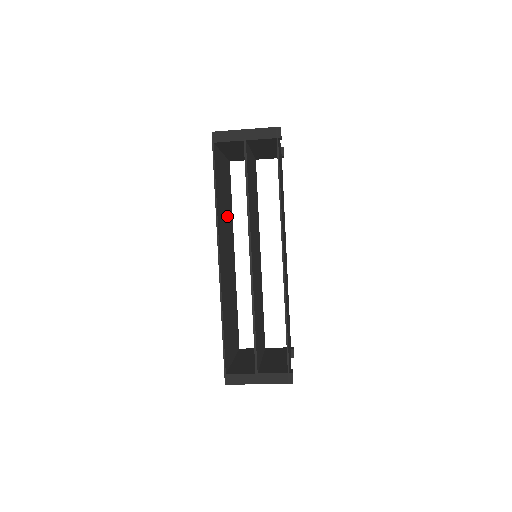
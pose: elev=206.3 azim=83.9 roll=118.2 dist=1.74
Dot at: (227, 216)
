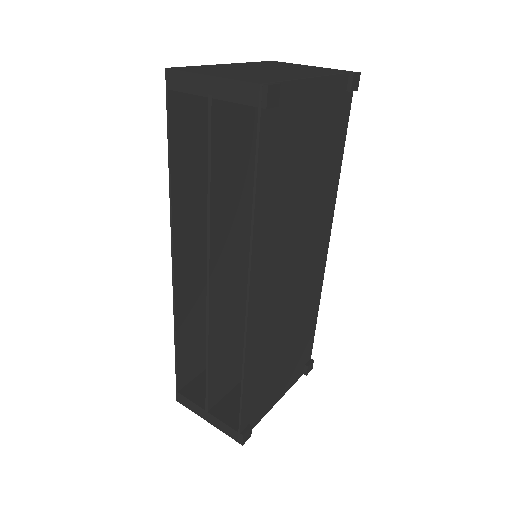
Dot at: occluded
